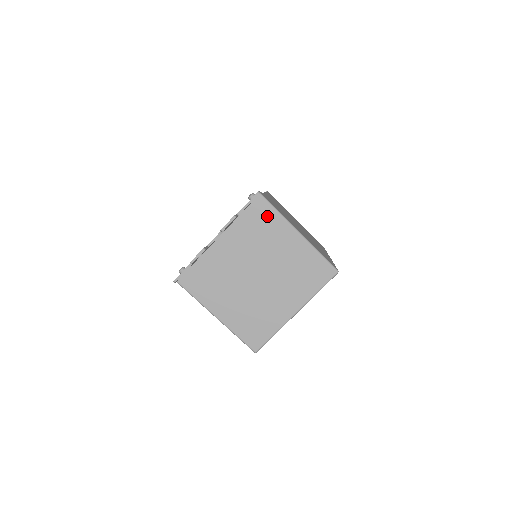
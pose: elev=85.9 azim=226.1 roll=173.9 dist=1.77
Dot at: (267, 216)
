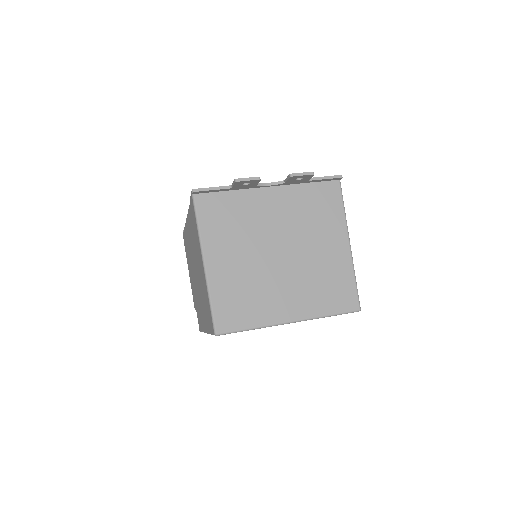
Dot at: (332, 204)
